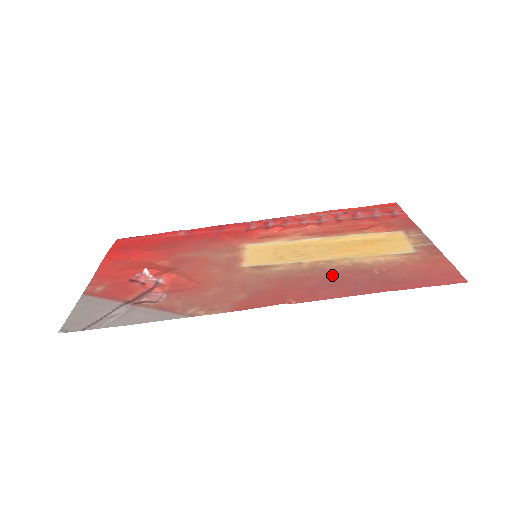
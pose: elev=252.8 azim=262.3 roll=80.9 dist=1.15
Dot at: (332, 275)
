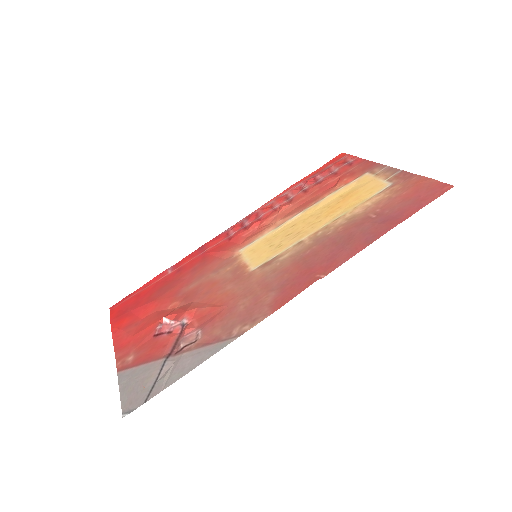
Dot at: (337, 237)
